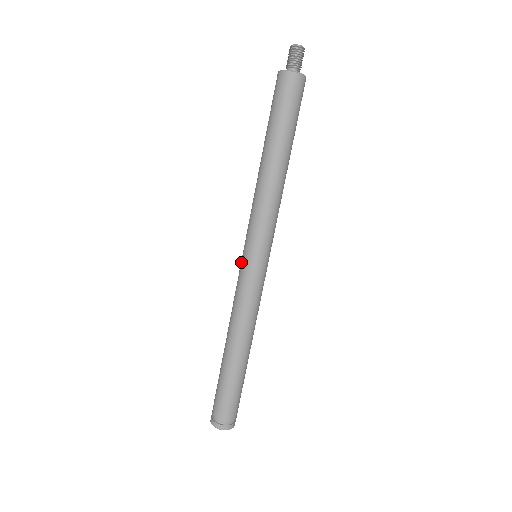
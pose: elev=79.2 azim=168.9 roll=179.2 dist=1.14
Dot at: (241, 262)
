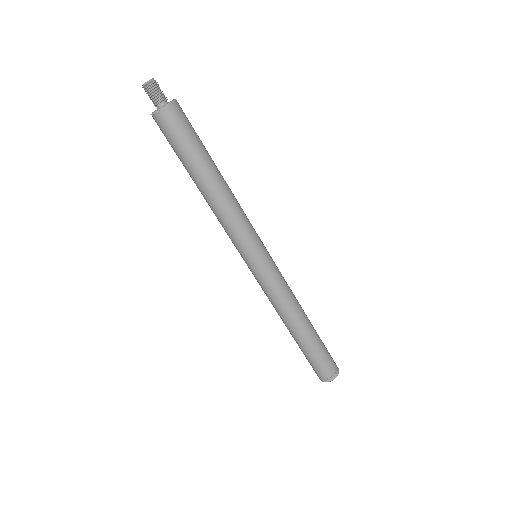
Dot at: occluded
